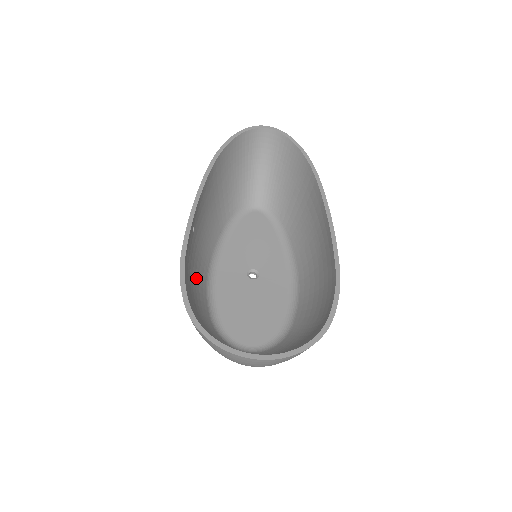
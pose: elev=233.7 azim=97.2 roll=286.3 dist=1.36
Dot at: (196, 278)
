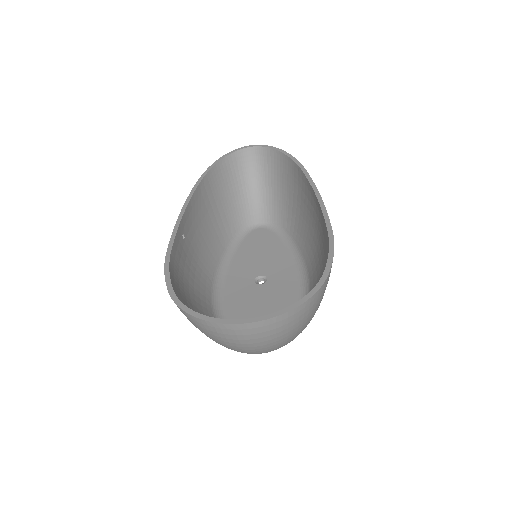
Dot at: (195, 285)
